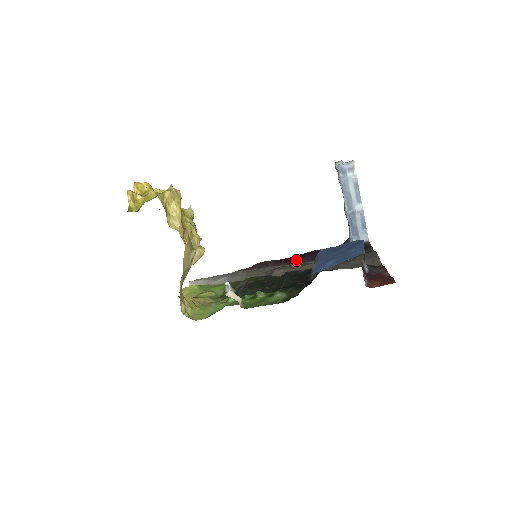
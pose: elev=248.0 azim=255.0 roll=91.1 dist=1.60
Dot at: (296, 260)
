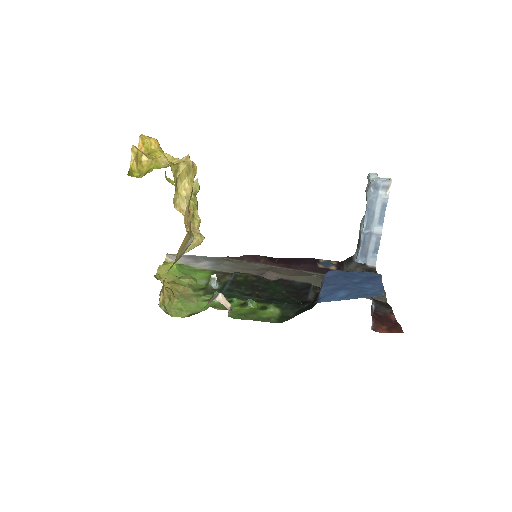
Dot at: (292, 264)
